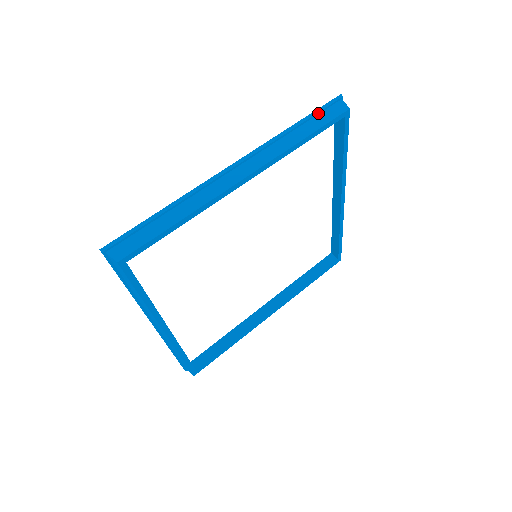
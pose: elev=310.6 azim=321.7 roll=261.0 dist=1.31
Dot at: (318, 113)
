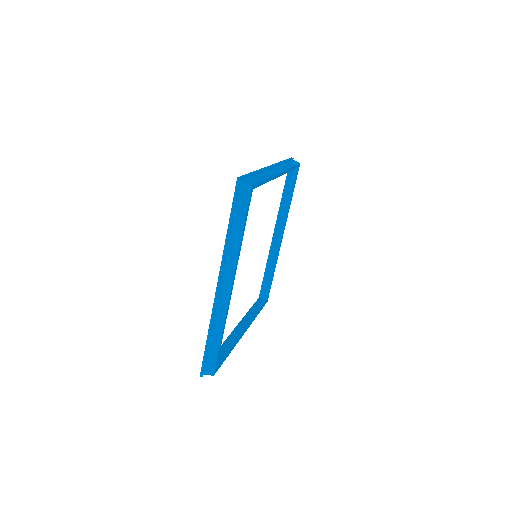
Dot at: (289, 161)
